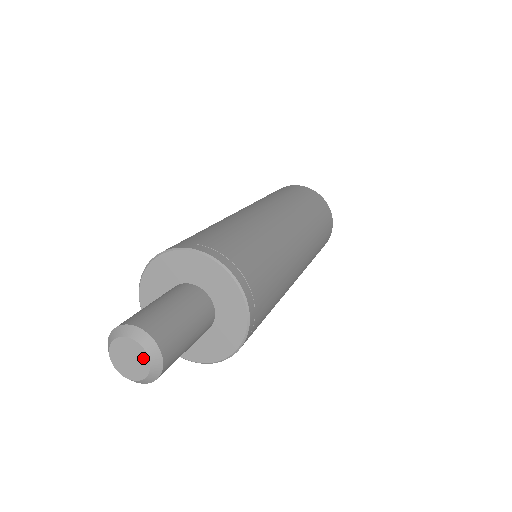
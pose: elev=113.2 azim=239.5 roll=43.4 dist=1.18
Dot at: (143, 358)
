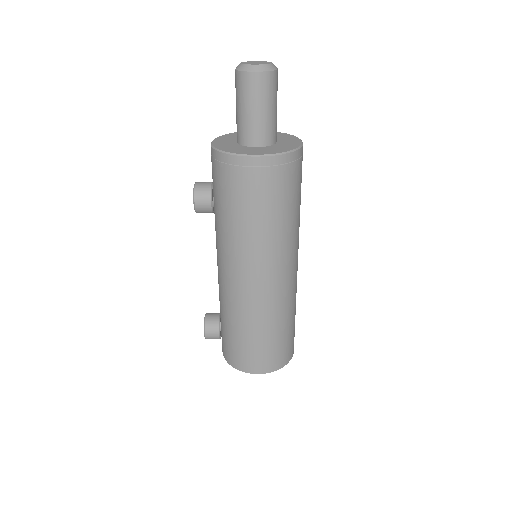
Dot at: (264, 64)
